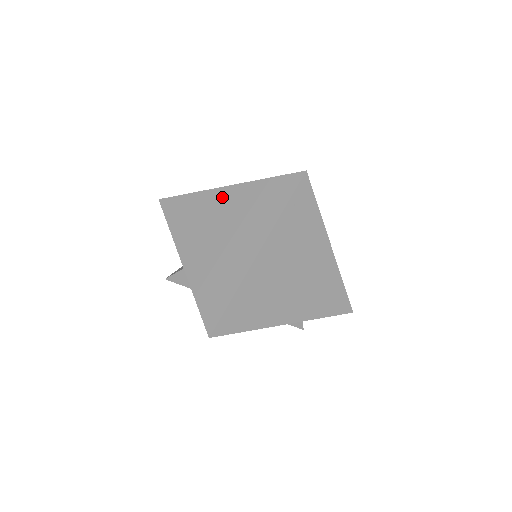
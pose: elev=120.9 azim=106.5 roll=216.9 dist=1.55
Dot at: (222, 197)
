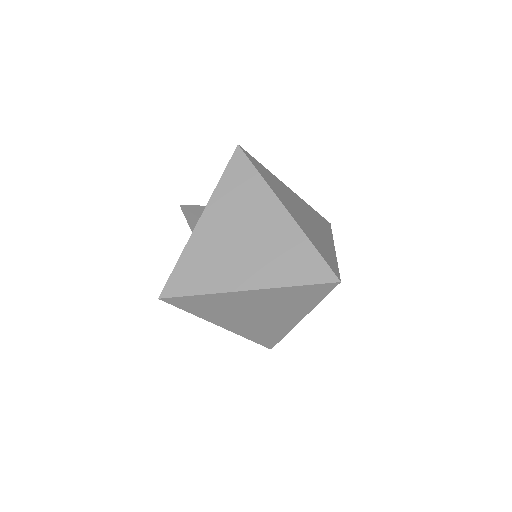
Dot at: (275, 214)
